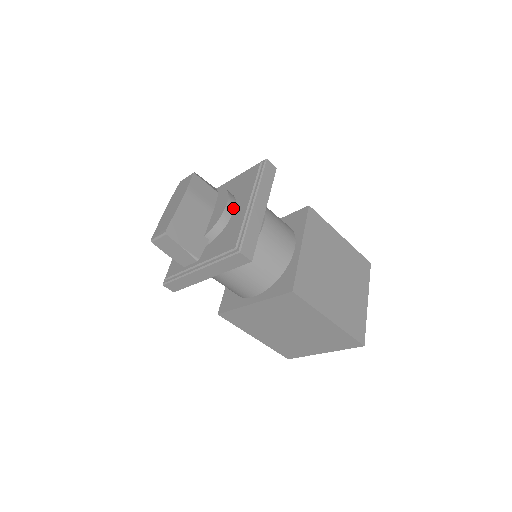
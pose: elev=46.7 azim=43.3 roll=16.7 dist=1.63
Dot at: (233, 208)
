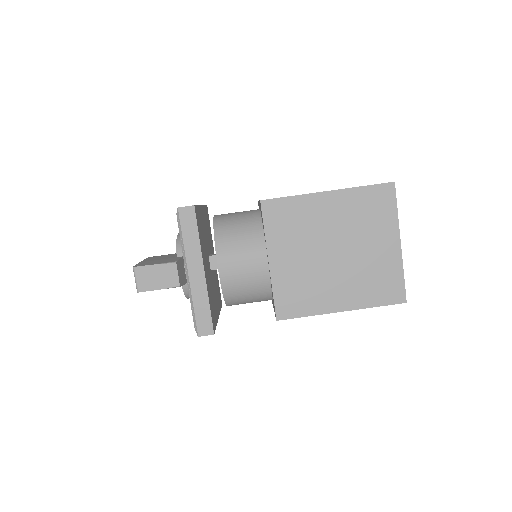
Dot at: occluded
